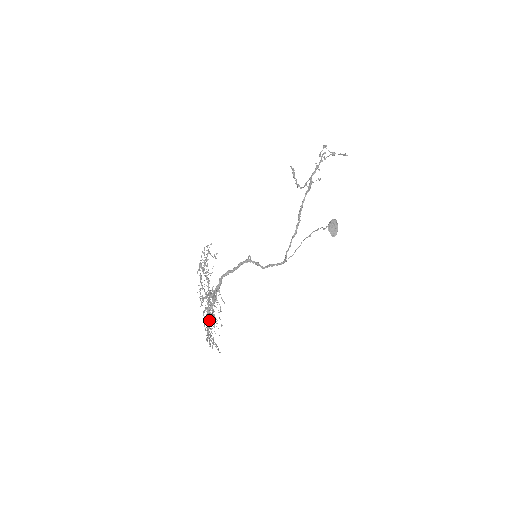
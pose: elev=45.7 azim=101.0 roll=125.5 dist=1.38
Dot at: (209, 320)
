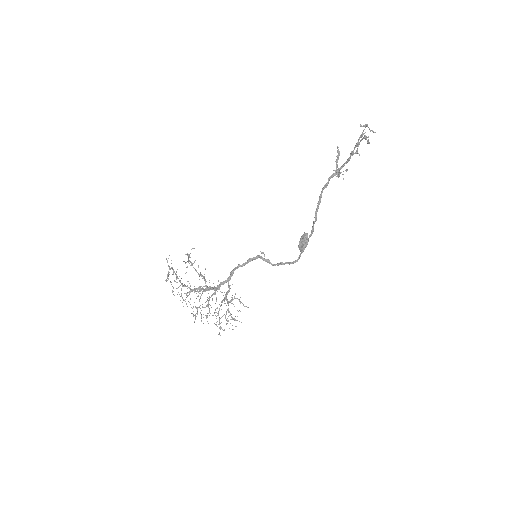
Dot at: (209, 308)
